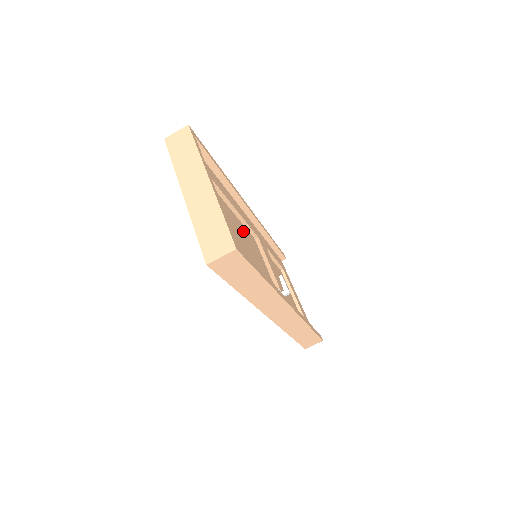
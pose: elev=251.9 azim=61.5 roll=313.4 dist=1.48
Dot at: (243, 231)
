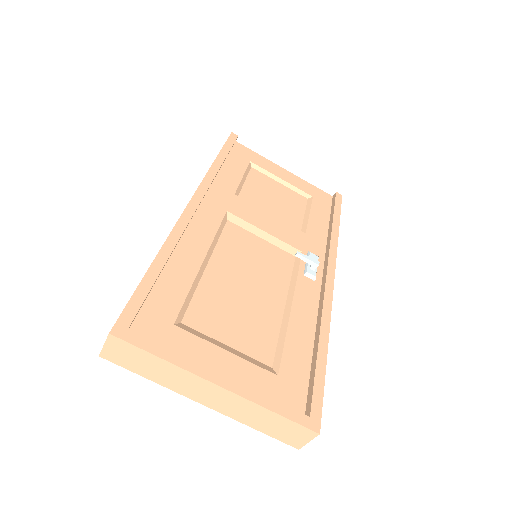
Dot at: (230, 265)
